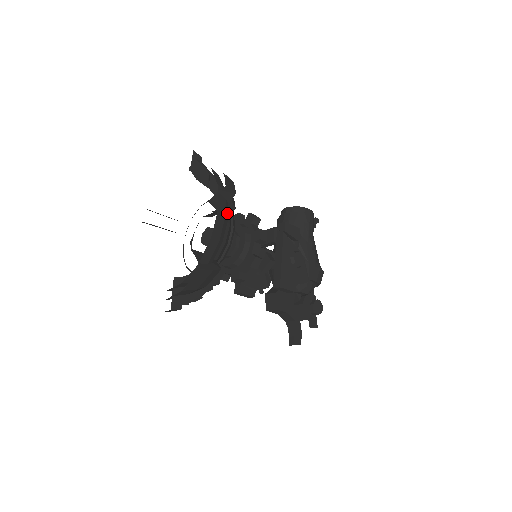
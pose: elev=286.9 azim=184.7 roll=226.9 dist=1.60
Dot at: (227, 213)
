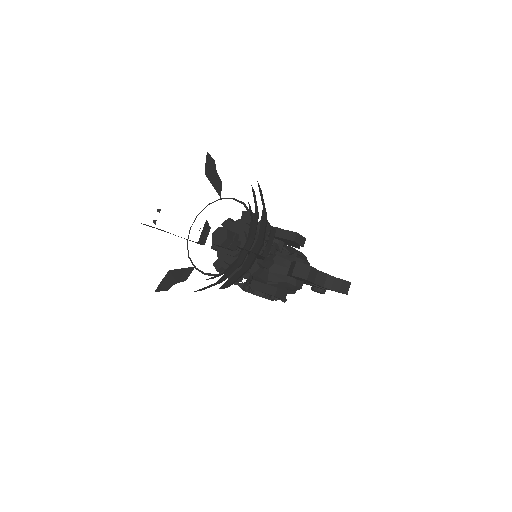
Dot at: occluded
